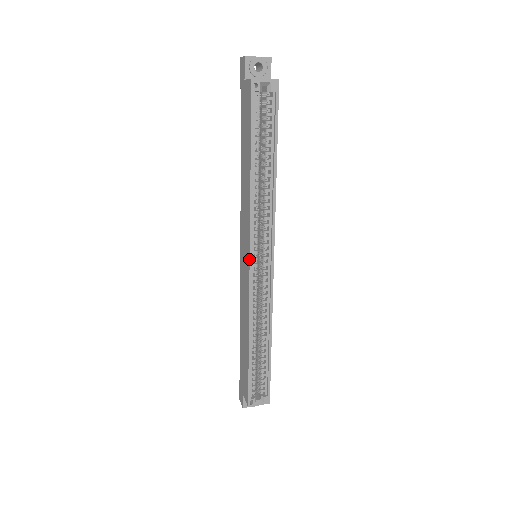
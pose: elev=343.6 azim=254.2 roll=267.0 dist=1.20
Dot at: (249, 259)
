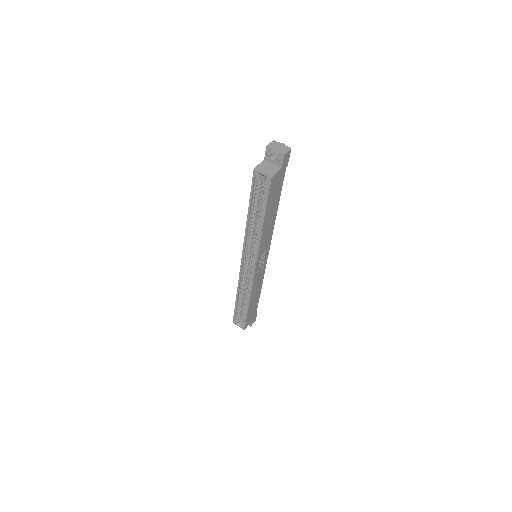
Dot at: (241, 258)
